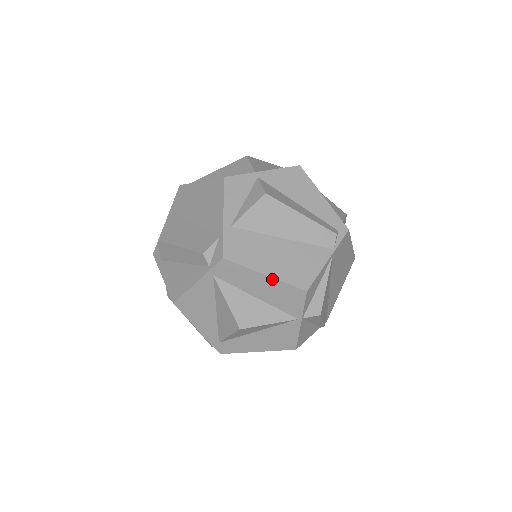
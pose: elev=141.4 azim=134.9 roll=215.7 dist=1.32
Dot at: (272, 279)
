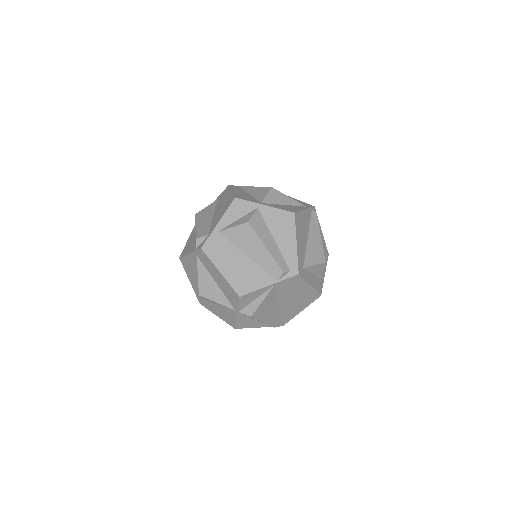
Dot at: (223, 277)
